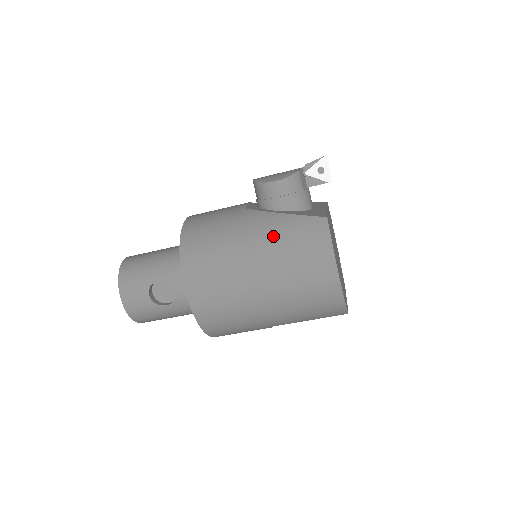
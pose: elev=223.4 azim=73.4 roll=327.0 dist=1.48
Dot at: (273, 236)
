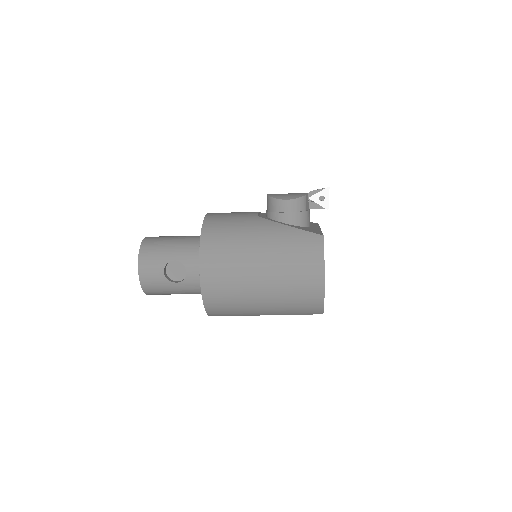
Dot at: (279, 242)
